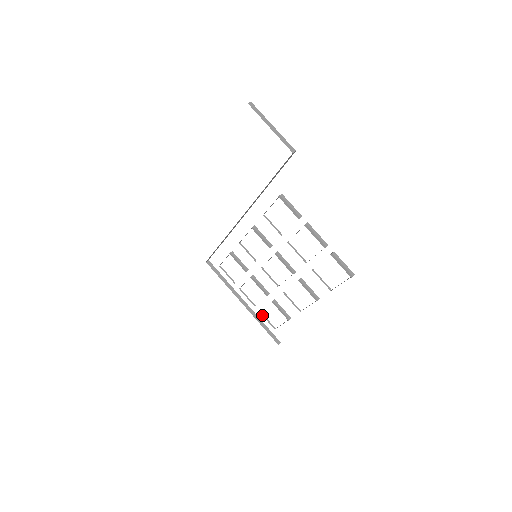
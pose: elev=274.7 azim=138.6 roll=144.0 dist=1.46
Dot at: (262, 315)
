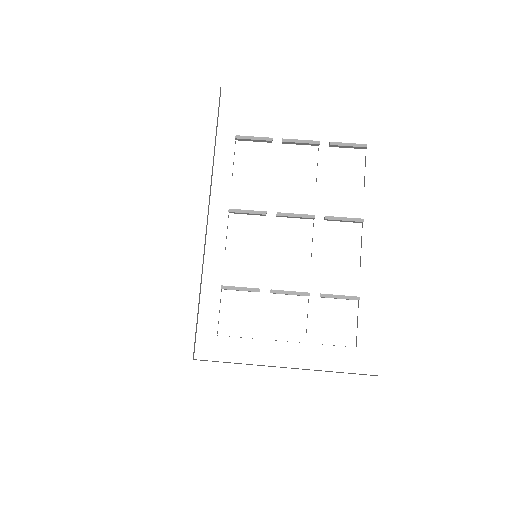
Dot at: occluded
